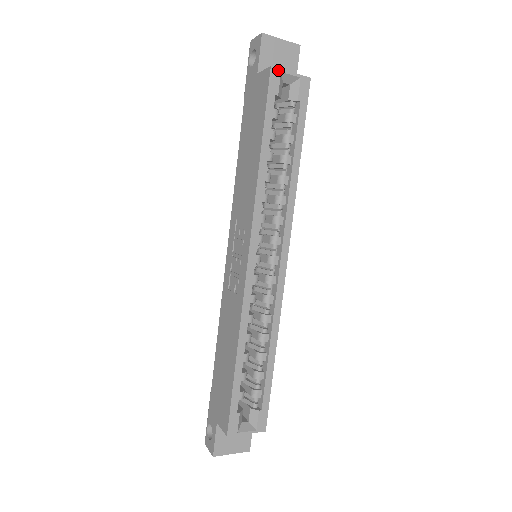
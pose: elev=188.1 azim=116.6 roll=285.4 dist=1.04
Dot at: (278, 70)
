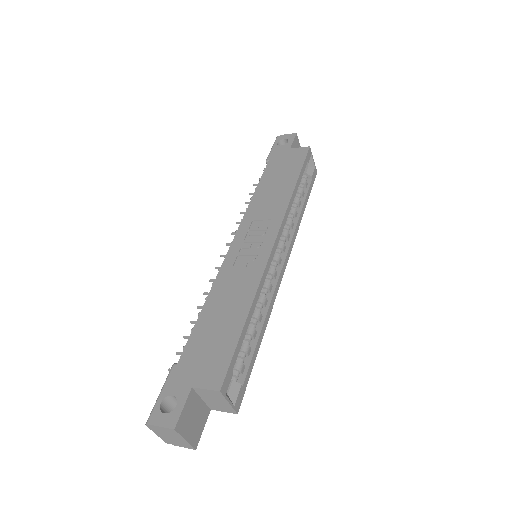
Dot at: (311, 152)
